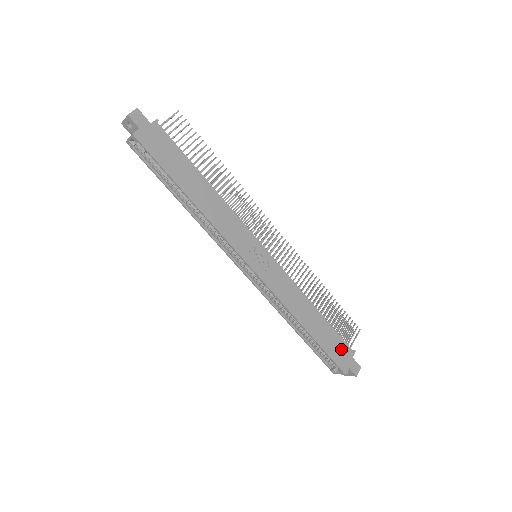
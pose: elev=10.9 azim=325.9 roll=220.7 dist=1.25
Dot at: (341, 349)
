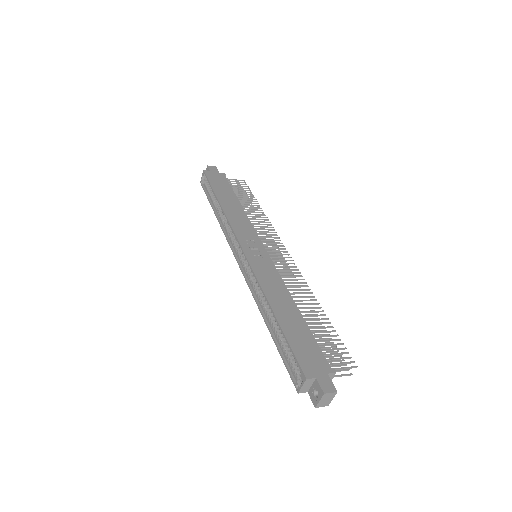
Dot at: (313, 355)
